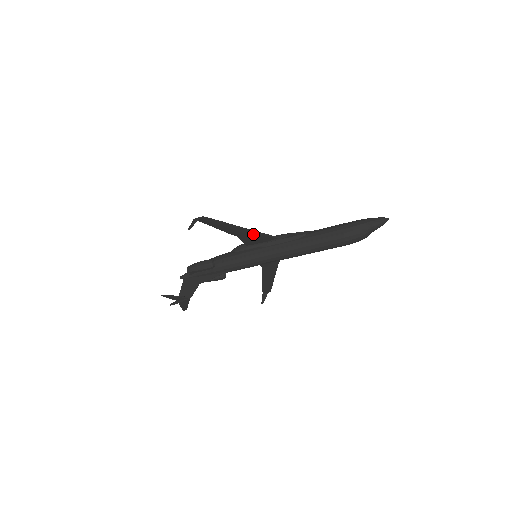
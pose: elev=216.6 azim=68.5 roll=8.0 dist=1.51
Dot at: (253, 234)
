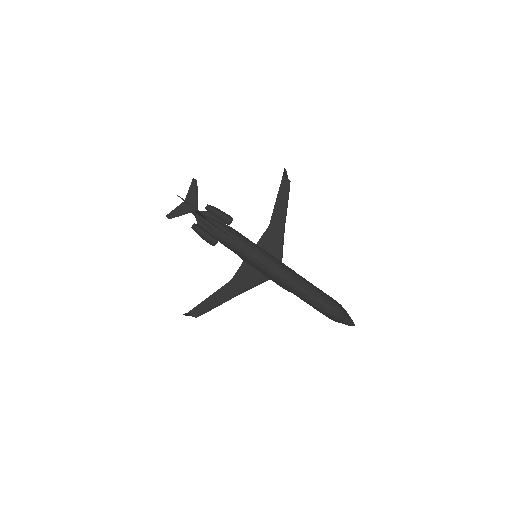
Dot at: (280, 236)
